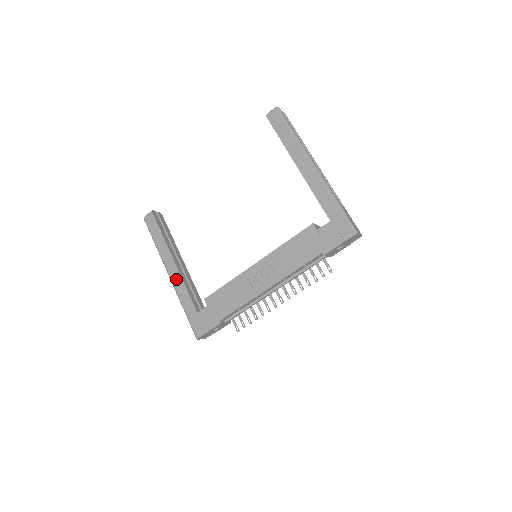
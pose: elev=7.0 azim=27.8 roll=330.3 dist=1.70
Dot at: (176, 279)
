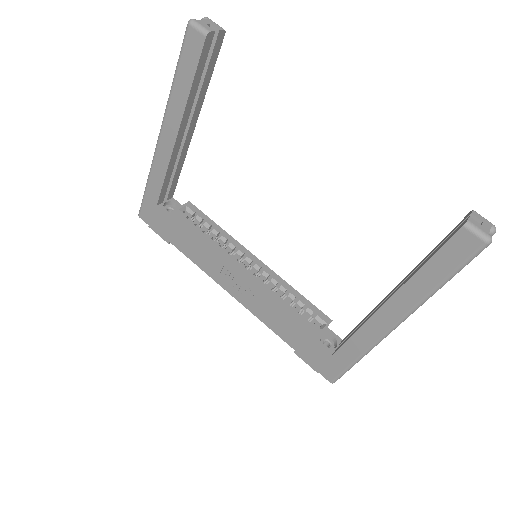
Dot at: (163, 153)
